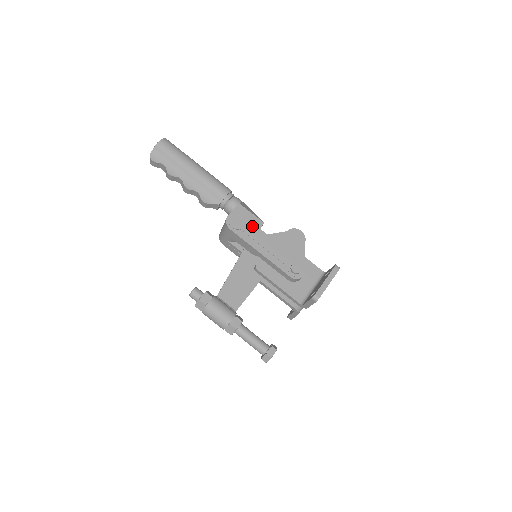
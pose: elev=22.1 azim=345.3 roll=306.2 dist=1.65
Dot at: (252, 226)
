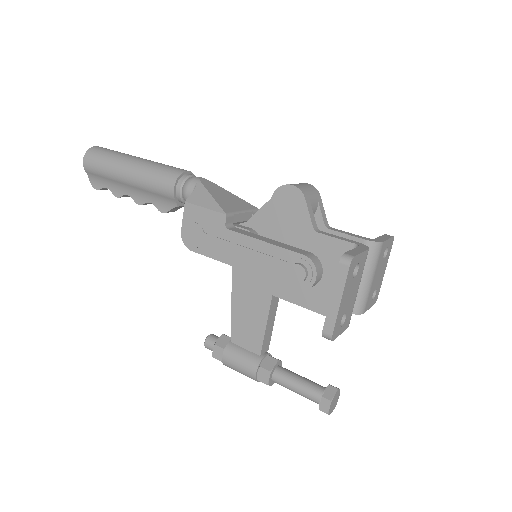
Dot at: (214, 230)
